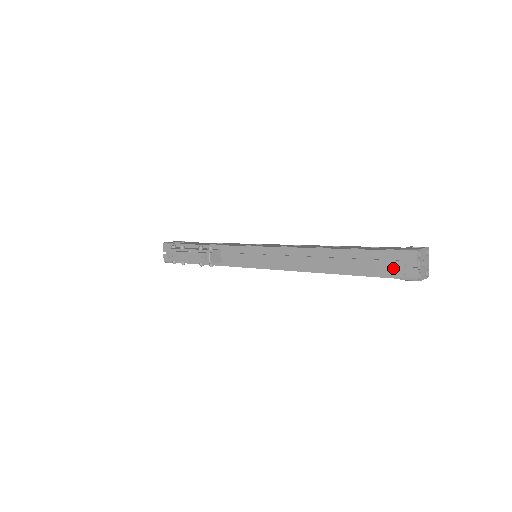
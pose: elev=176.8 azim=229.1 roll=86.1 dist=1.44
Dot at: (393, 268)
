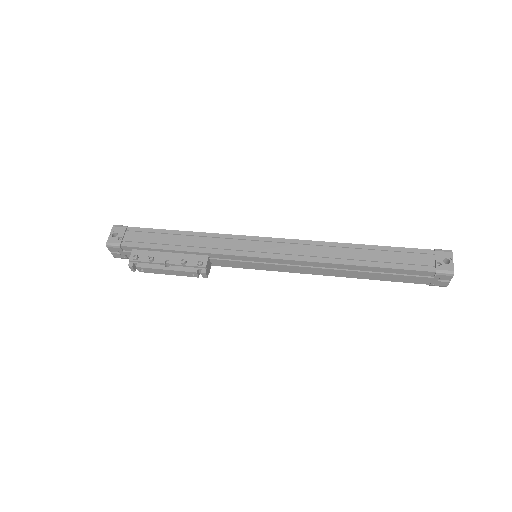
Dot at: (426, 281)
